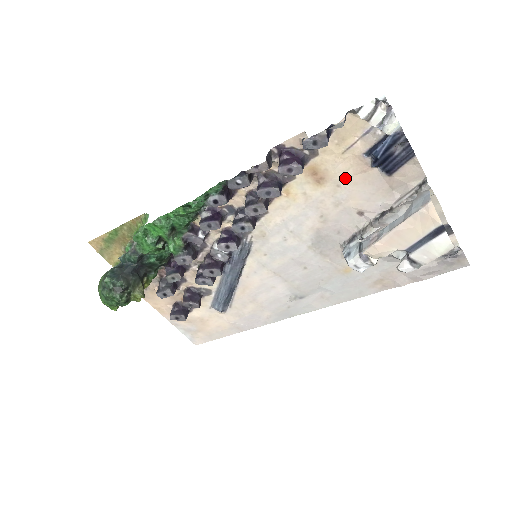
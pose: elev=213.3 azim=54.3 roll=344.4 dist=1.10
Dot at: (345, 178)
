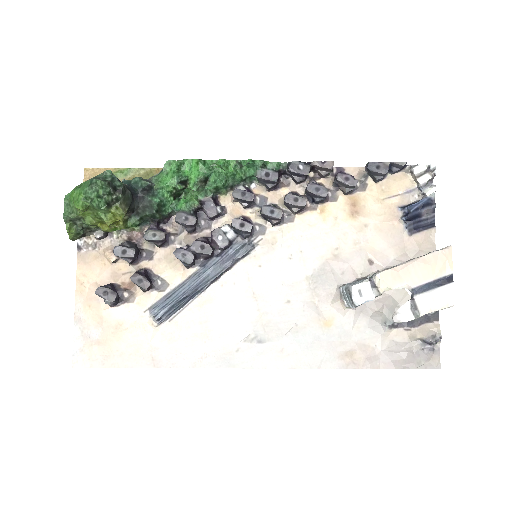
Dot at: (375, 221)
